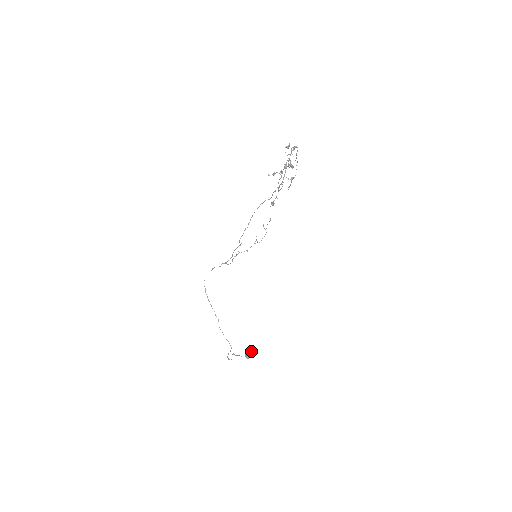
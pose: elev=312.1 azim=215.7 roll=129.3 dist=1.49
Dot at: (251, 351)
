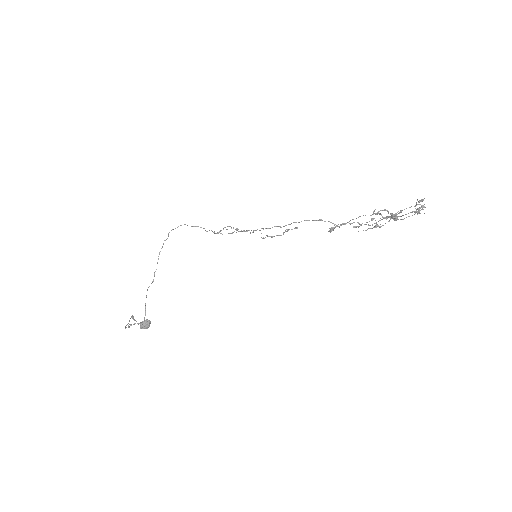
Dot at: (150, 323)
